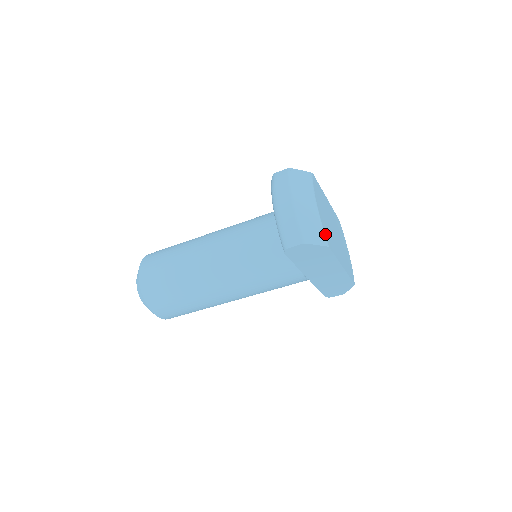
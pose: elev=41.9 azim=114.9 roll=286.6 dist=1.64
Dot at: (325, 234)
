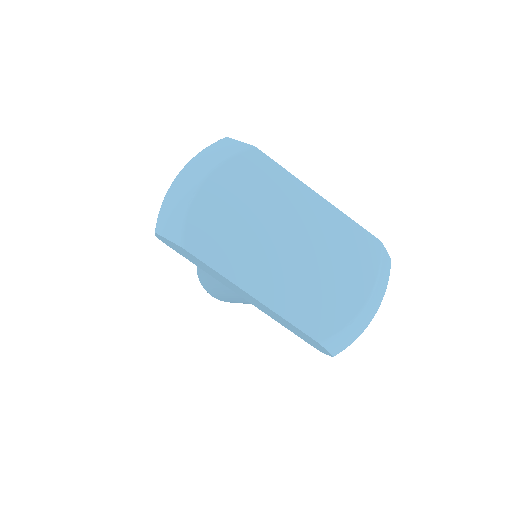
Dot at: (188, 229)
